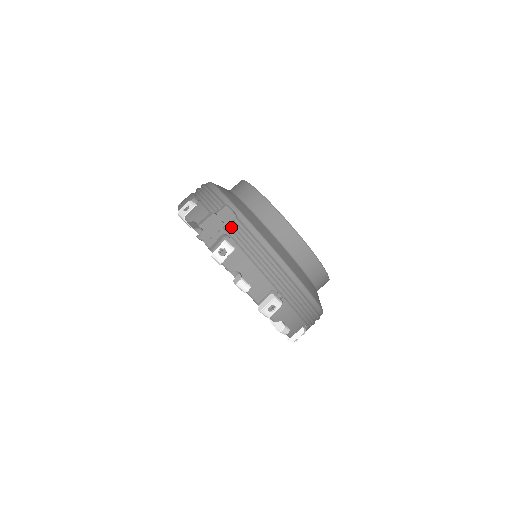
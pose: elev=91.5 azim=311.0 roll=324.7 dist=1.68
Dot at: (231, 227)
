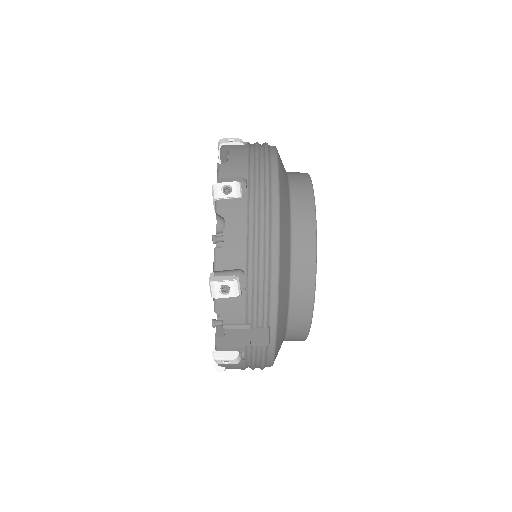
Dot at: (254, 351)
